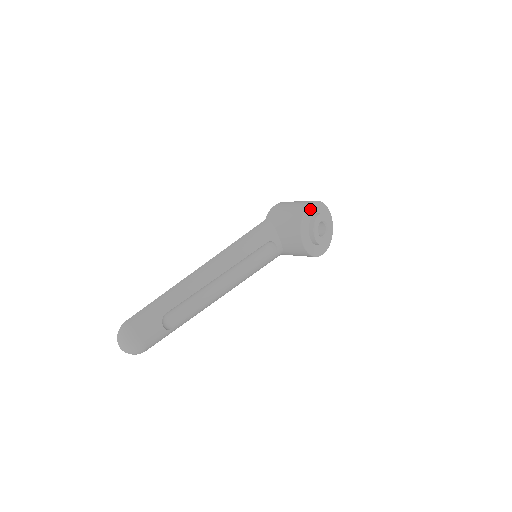
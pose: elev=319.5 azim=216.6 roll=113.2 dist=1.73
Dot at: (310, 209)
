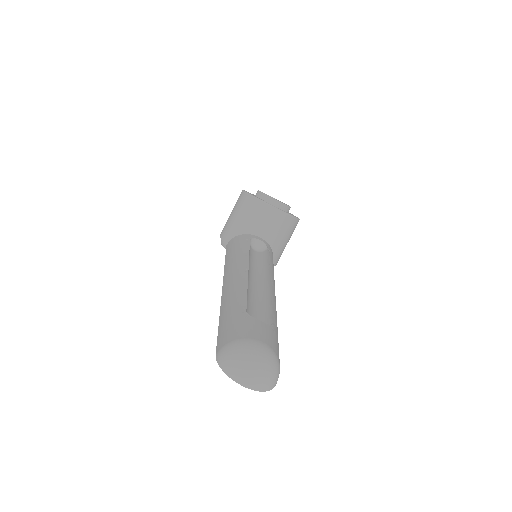
Dot at: occluded
